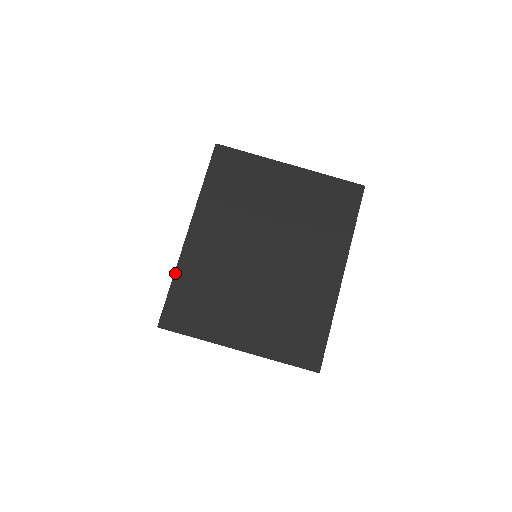
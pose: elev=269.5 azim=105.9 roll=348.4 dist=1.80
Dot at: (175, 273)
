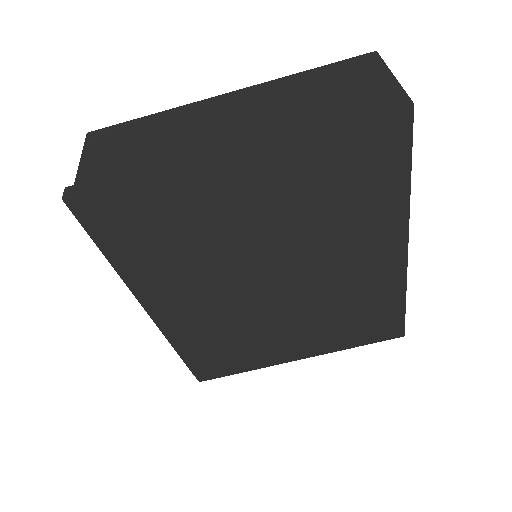
Dot at: (175, 349)
